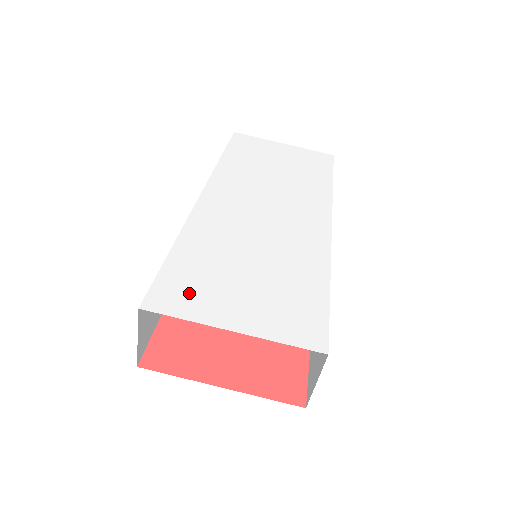
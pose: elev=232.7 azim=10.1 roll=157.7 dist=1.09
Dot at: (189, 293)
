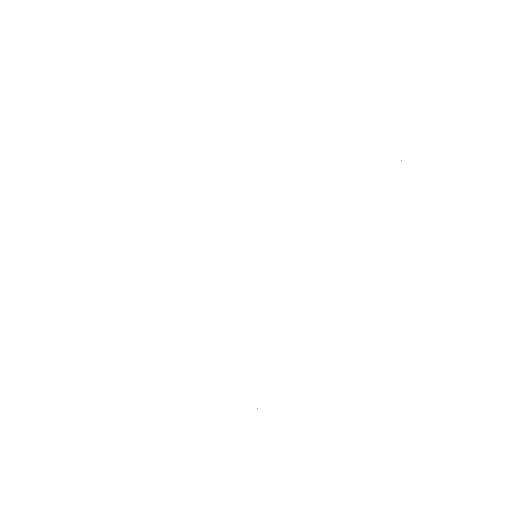
Dot at: (126, 391)
